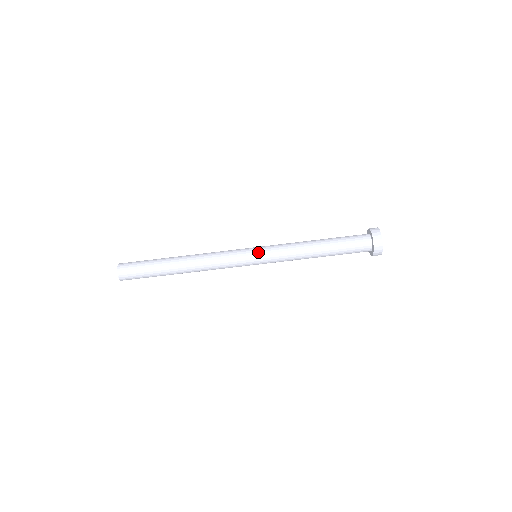
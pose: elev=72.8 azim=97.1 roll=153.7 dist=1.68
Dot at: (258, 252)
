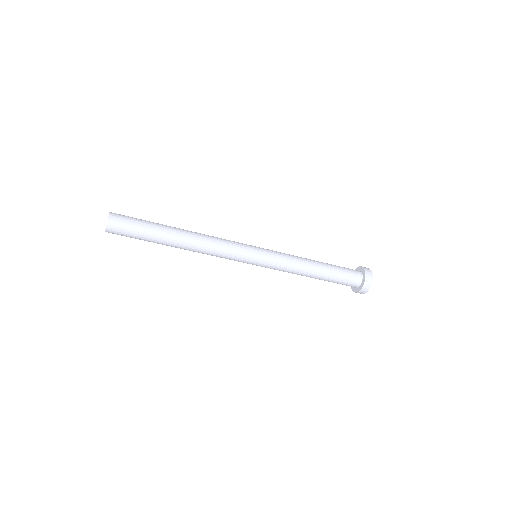
Dot at: (261, 260)
